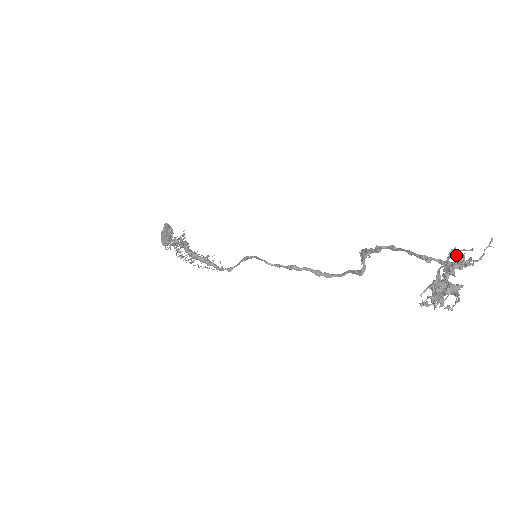
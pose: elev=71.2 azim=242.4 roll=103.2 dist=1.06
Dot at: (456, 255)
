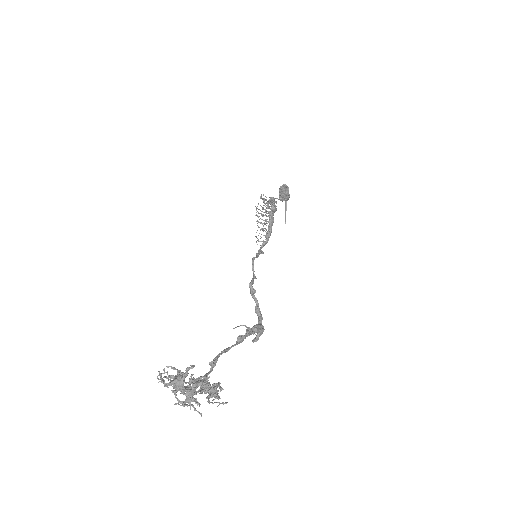
Dot at: (219, 384)
